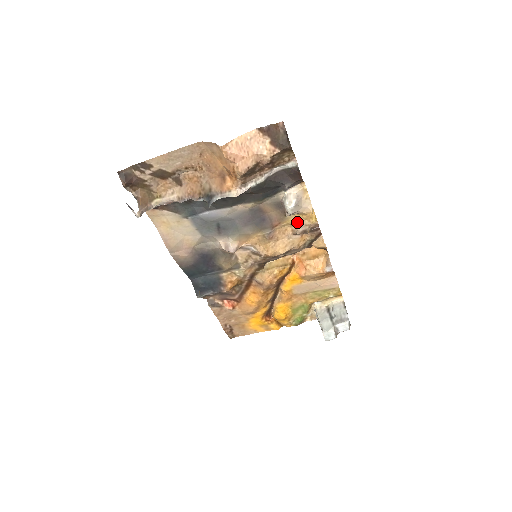
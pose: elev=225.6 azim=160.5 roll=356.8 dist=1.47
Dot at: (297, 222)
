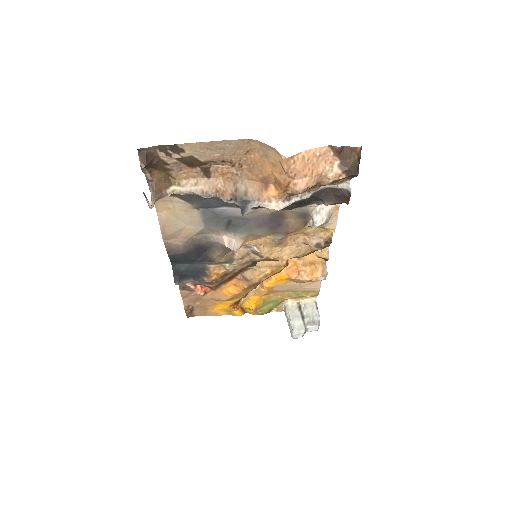
Dot at: (313, 233)
